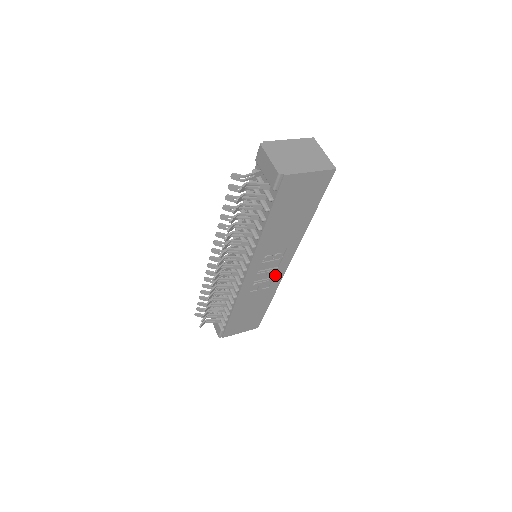
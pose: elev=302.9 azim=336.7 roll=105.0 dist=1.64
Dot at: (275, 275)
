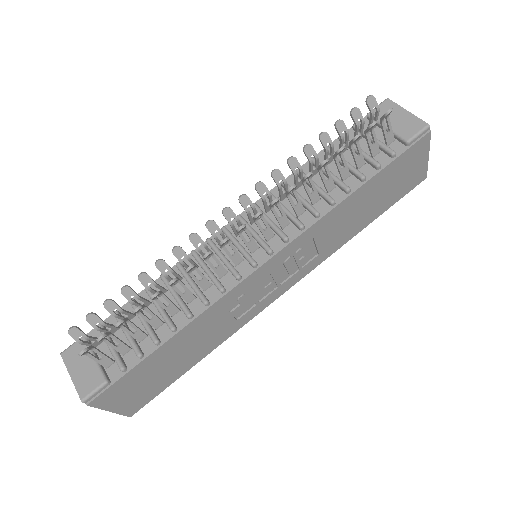
Dot at: (264, 299)
